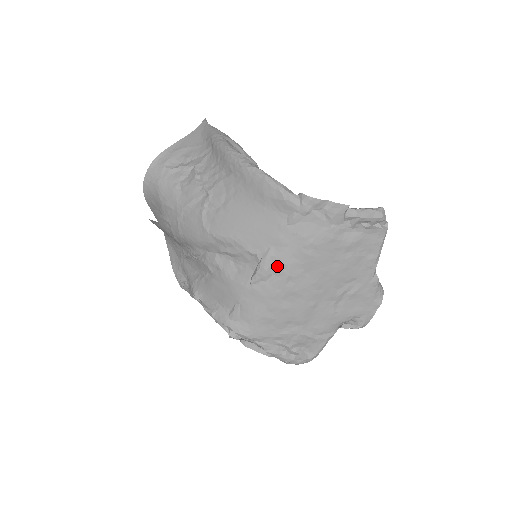
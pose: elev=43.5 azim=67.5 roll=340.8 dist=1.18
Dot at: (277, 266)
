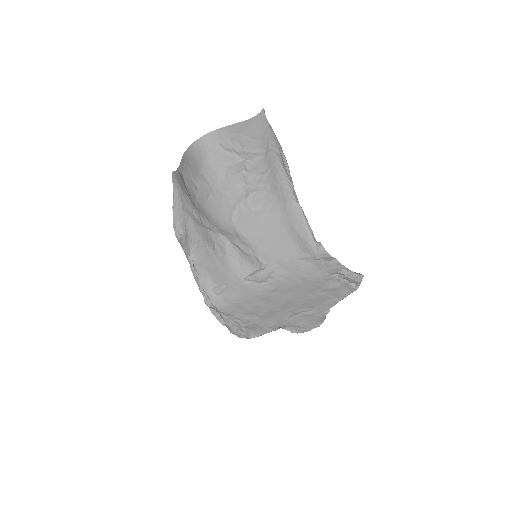
Dot at: (272, 279)
